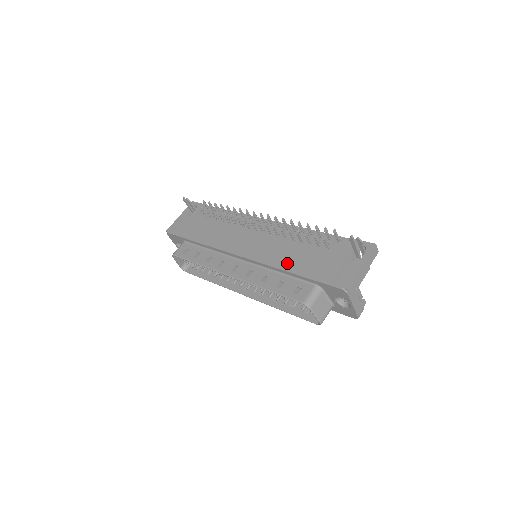
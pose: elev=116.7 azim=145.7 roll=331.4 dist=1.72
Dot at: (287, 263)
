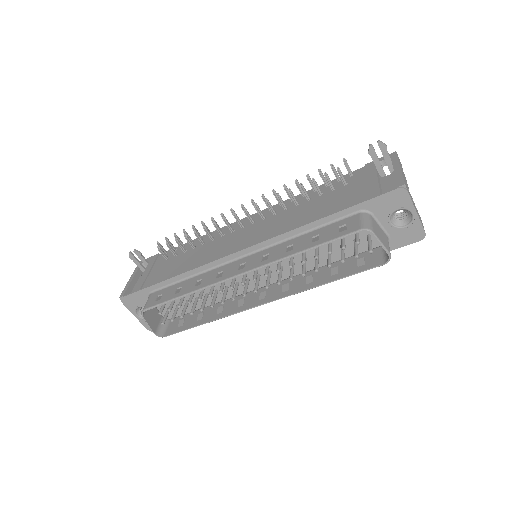
Dot at: (308, 218)
